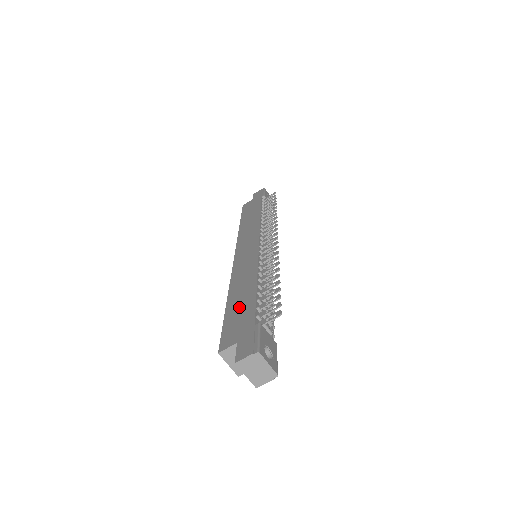
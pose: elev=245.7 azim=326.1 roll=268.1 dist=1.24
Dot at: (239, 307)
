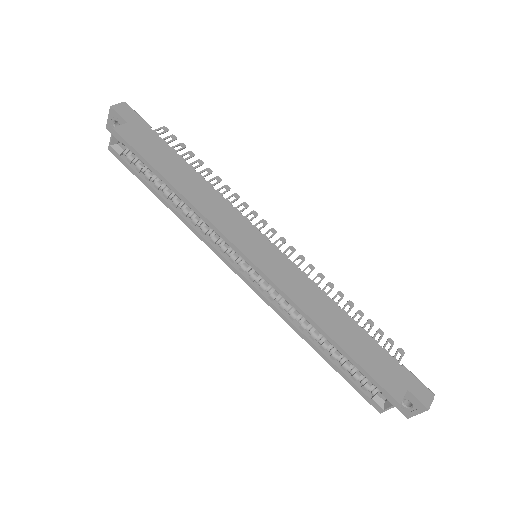
Dot at: (362, 347)
